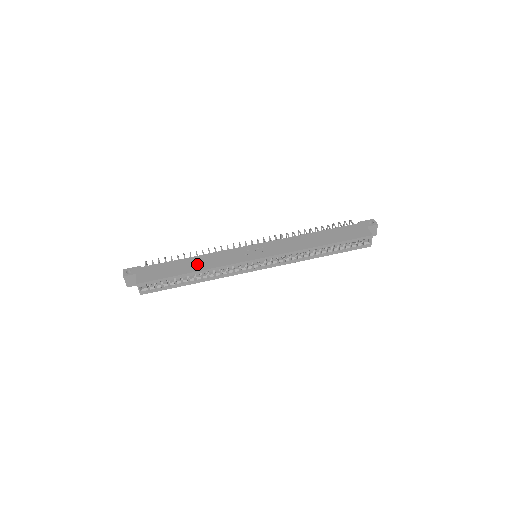
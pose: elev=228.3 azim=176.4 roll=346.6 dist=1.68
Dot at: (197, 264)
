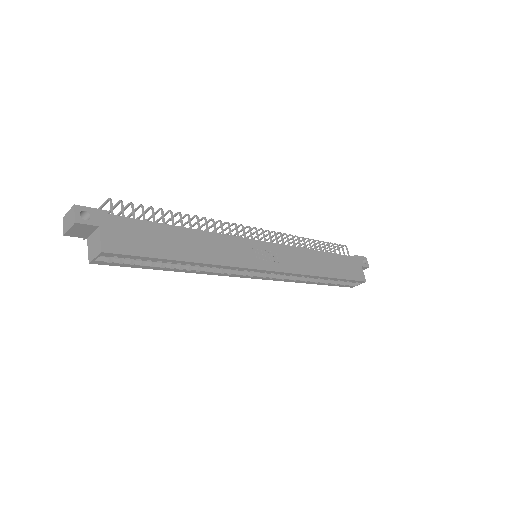
Dot at: (196, 247)
